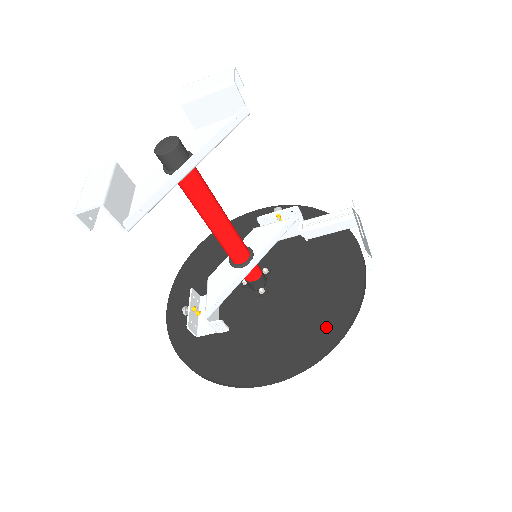
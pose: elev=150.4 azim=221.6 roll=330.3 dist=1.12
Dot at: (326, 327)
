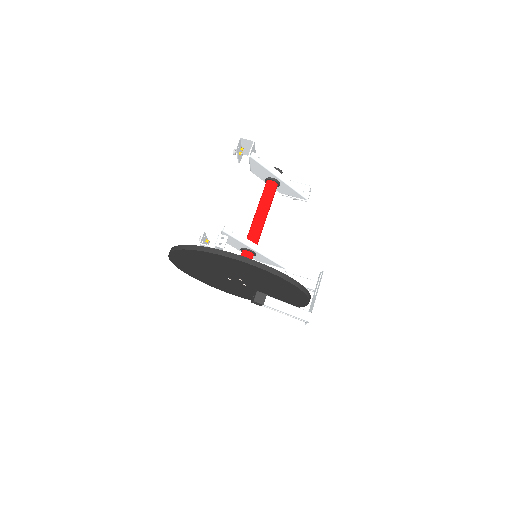
Dot at: occluded
